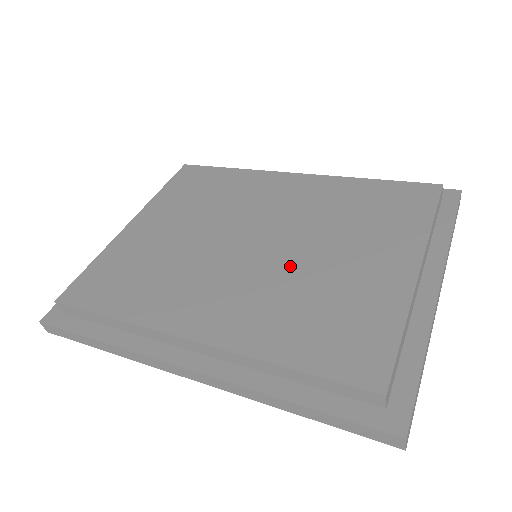
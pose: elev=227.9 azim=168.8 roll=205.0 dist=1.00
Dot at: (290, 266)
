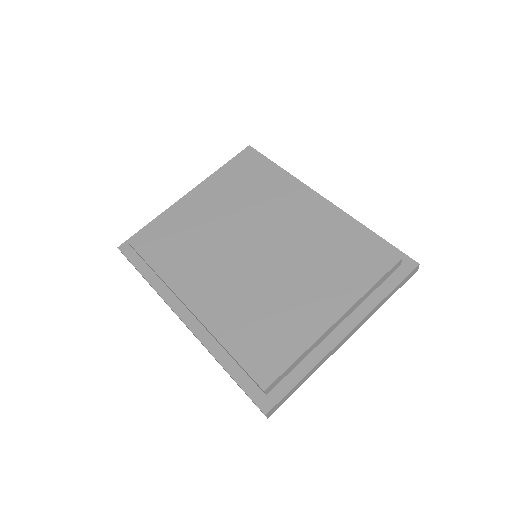
Dot at: (265, 281)
